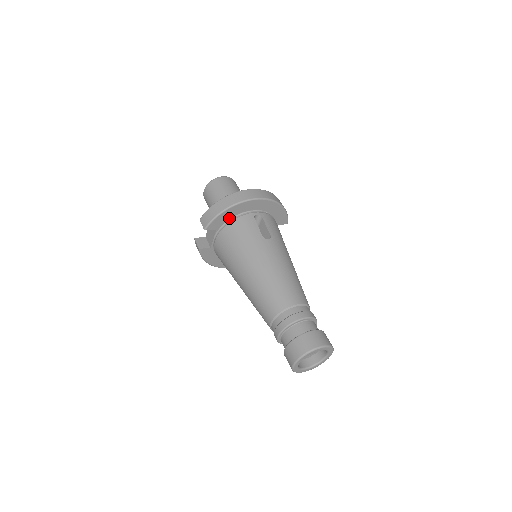
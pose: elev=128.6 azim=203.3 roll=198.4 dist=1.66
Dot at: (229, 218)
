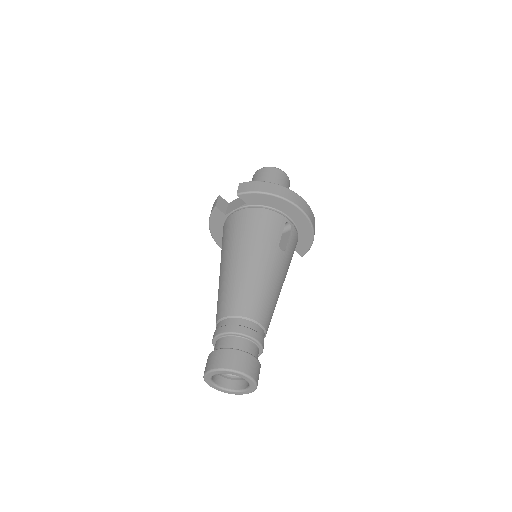
Dot at: (265, 204)
